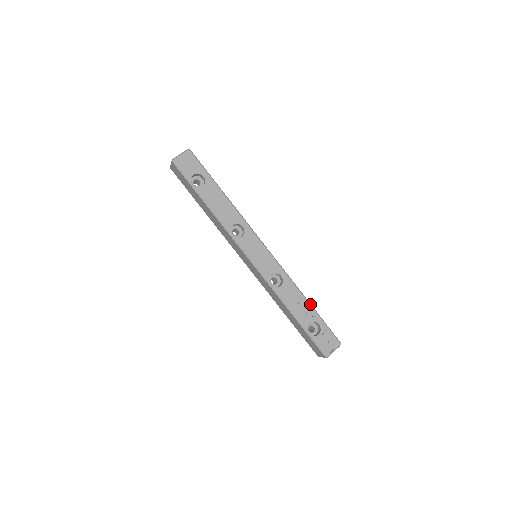
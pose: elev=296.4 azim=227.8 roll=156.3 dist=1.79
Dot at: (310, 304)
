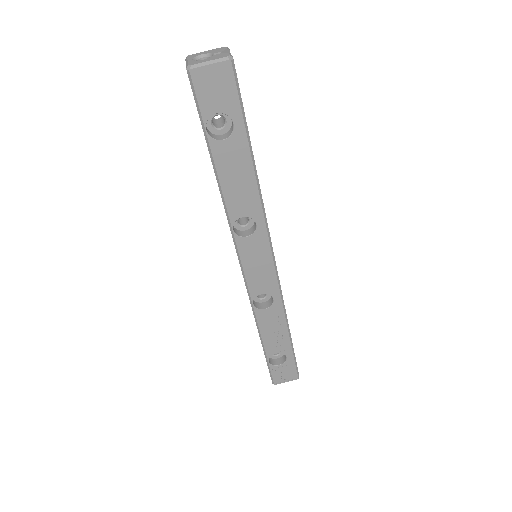
Dot at: (290, 336)
